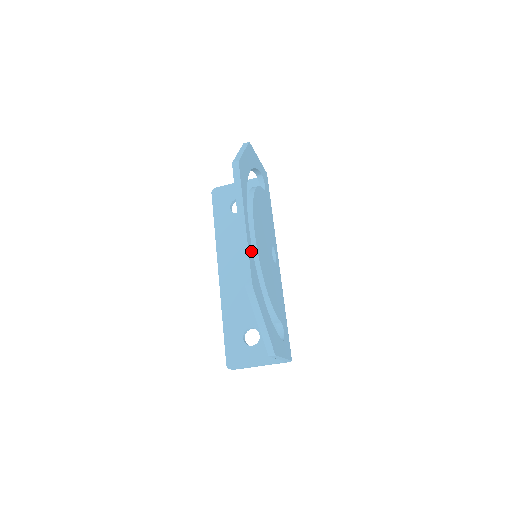
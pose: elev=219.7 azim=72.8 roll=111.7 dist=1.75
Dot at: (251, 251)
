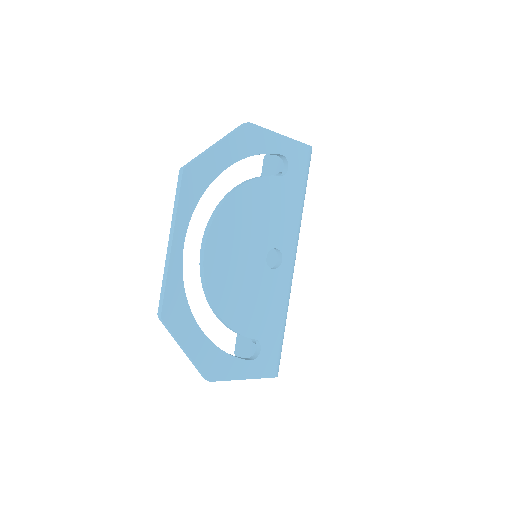
Dot at: (178, 277)
